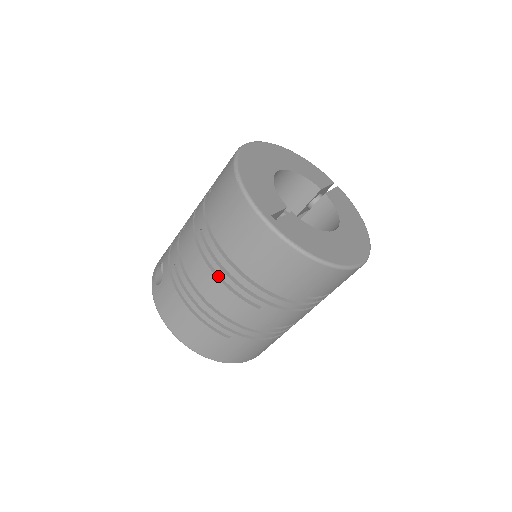
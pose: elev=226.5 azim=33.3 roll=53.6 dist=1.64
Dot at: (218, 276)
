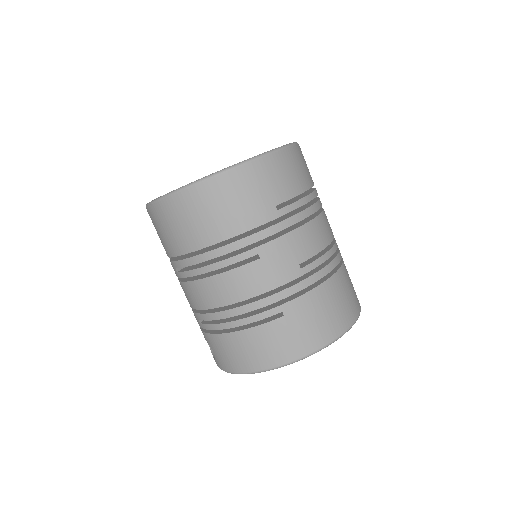
Dot at: (210, 276)
